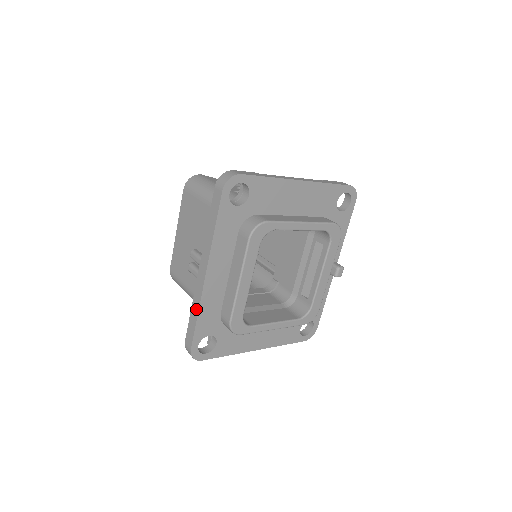
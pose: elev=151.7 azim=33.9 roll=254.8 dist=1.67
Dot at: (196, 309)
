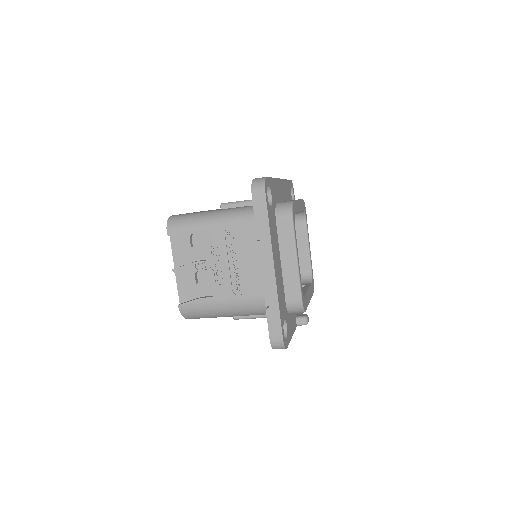
Dot at: occluded
